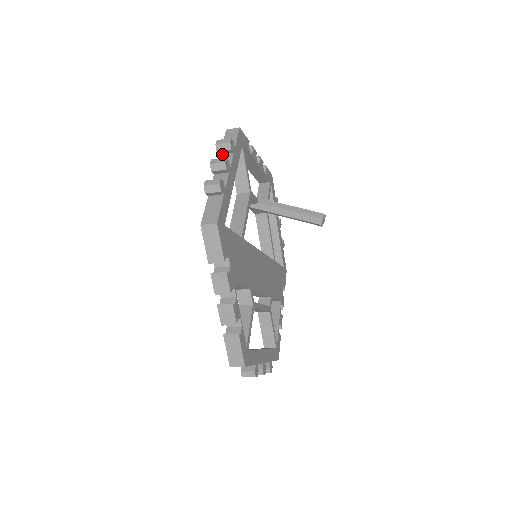
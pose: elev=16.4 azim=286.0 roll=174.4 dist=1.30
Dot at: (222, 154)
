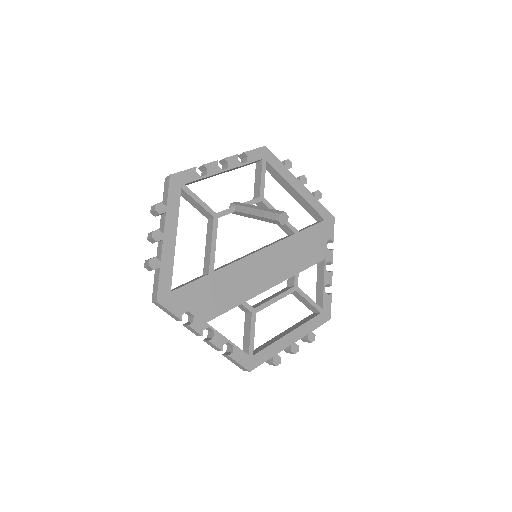
Dot at: (162, 214)
